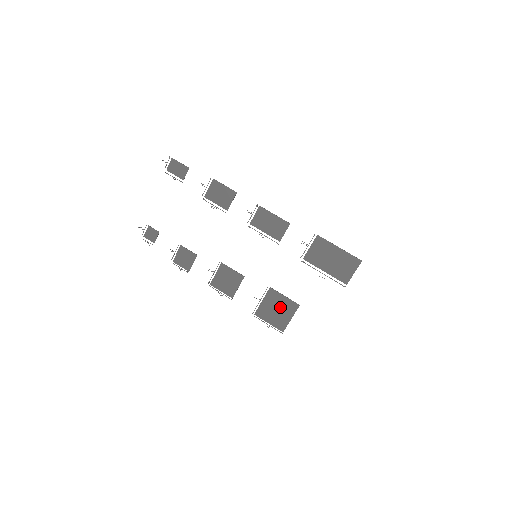
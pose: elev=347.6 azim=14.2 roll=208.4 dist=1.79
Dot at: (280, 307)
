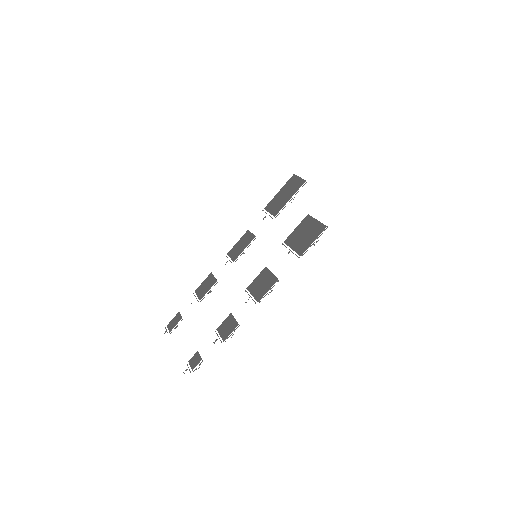
Dot at: (303, 232)
